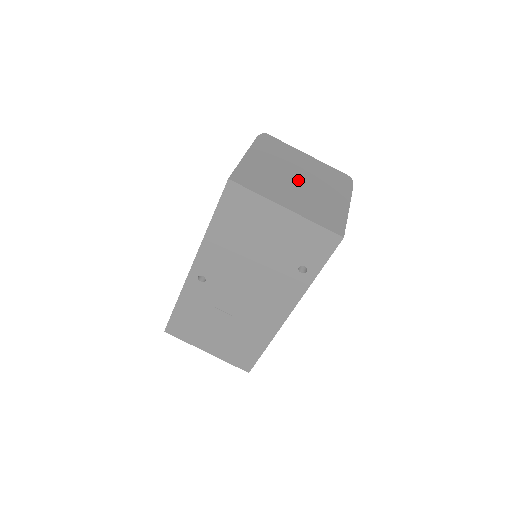
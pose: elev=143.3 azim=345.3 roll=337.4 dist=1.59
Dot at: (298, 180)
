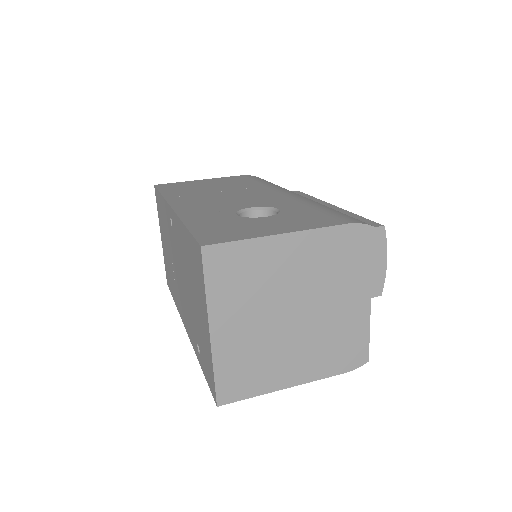
Dot at: (291, 315)
